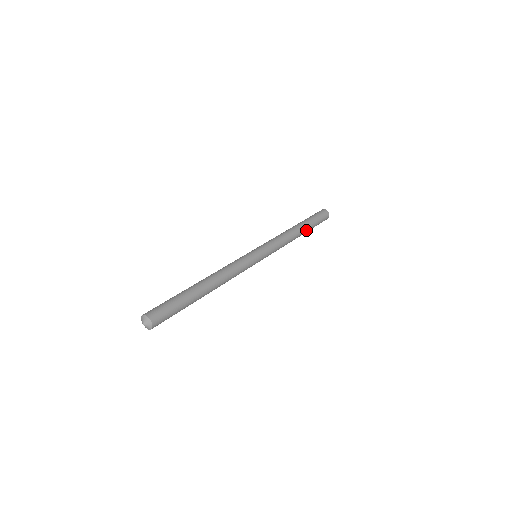
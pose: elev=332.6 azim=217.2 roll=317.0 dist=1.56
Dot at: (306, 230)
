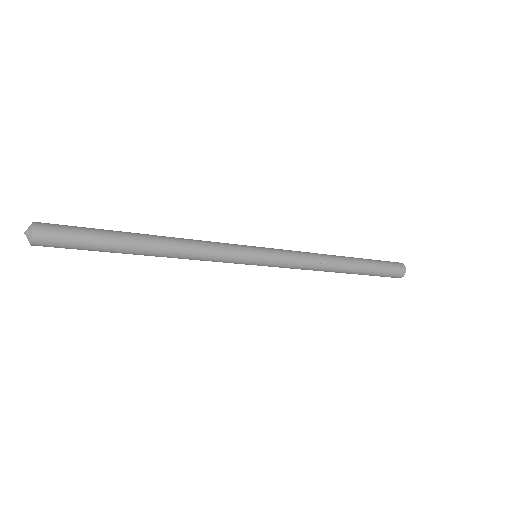
Dot at: (354, 271)
